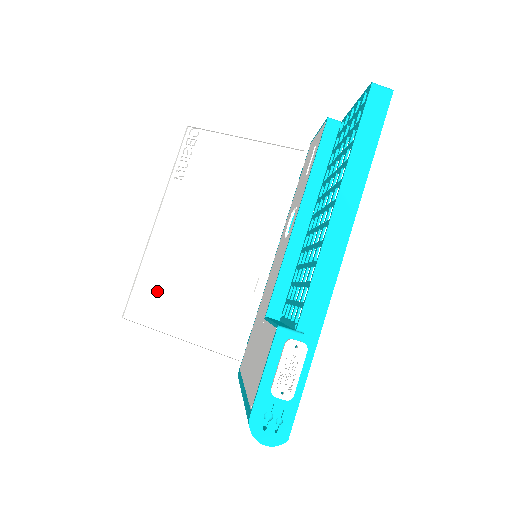
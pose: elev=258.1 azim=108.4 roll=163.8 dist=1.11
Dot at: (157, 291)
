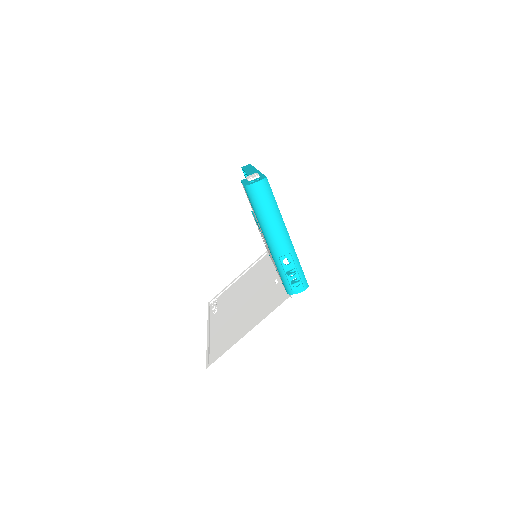
Dot at: (224, 339)
